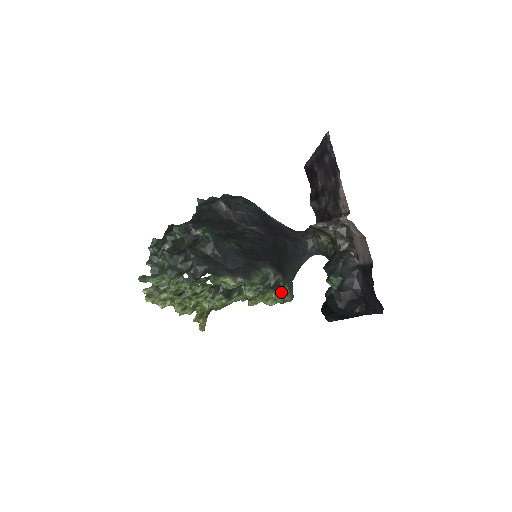
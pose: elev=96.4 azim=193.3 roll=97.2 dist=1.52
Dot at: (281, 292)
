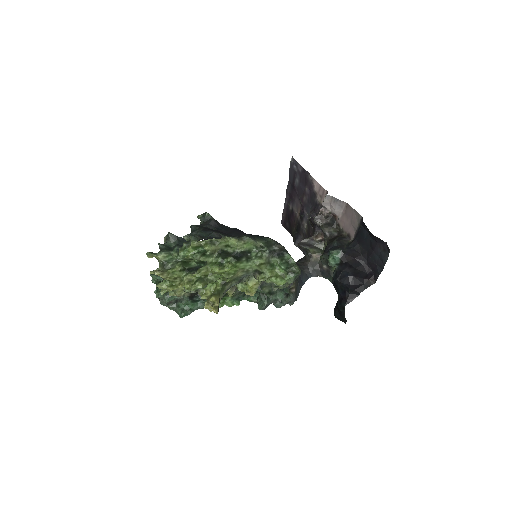
Dot at: (287, 264)
